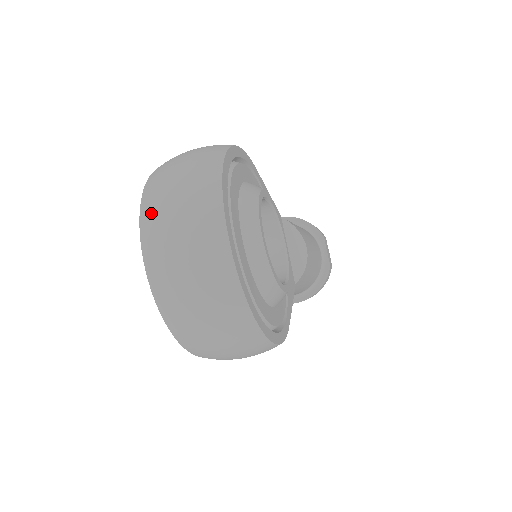
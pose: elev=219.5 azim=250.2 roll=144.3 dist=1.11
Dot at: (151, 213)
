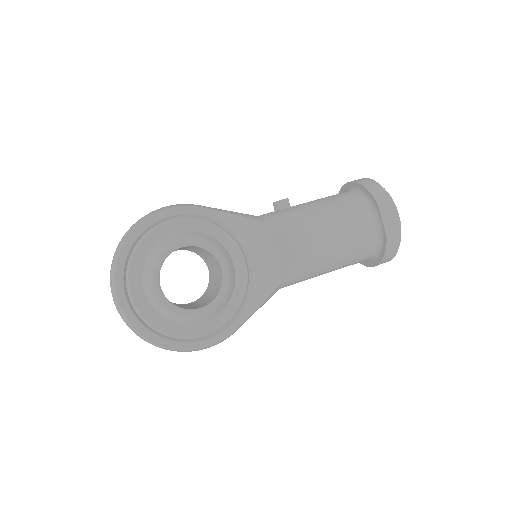
Dot at: occluded
